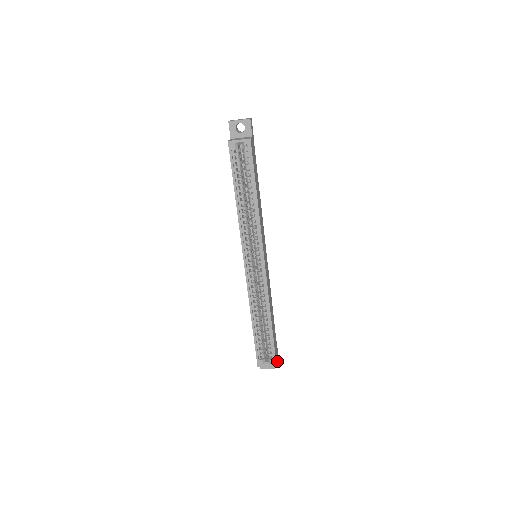
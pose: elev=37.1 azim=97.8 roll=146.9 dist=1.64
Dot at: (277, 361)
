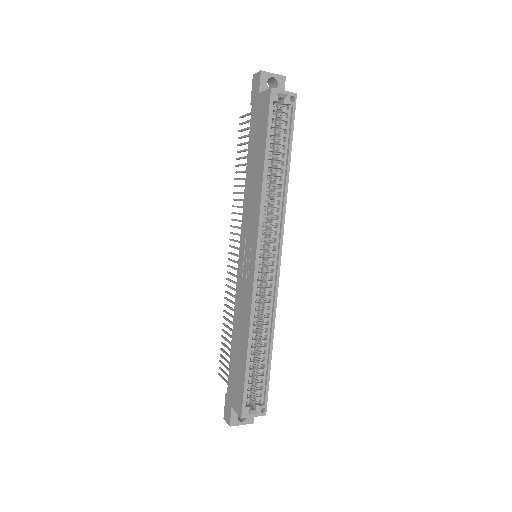
Dot at: occluded
